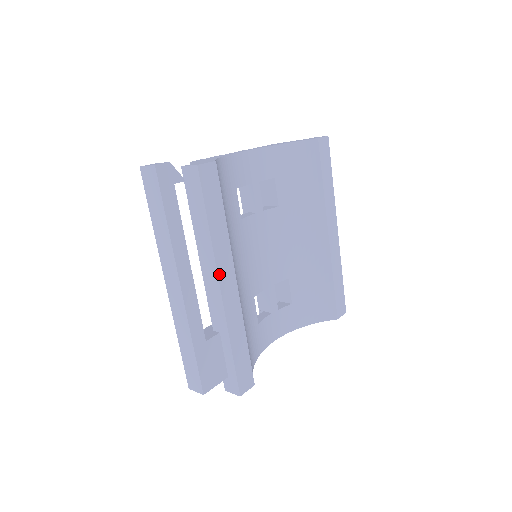
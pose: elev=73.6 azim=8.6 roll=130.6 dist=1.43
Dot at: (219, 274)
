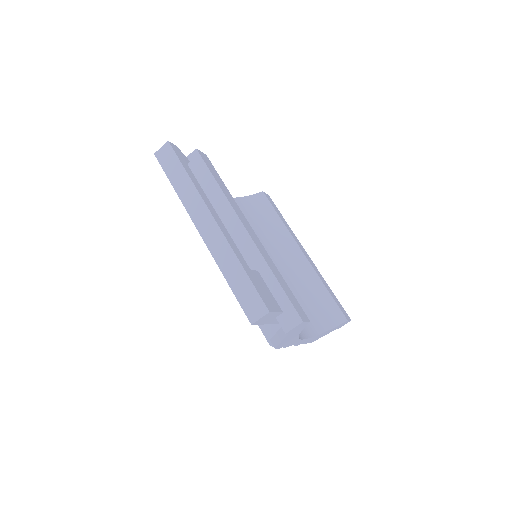
Dot at: (239, 217)
